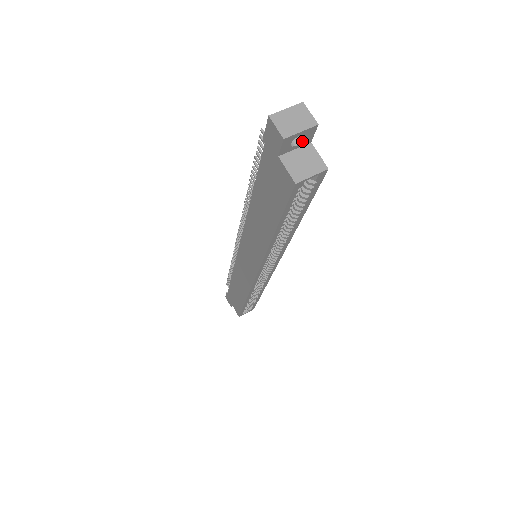
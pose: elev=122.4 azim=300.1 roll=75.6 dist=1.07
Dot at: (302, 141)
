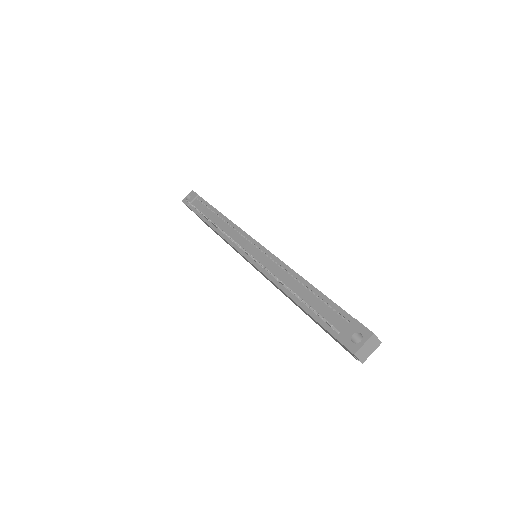
Dot at: occluded
